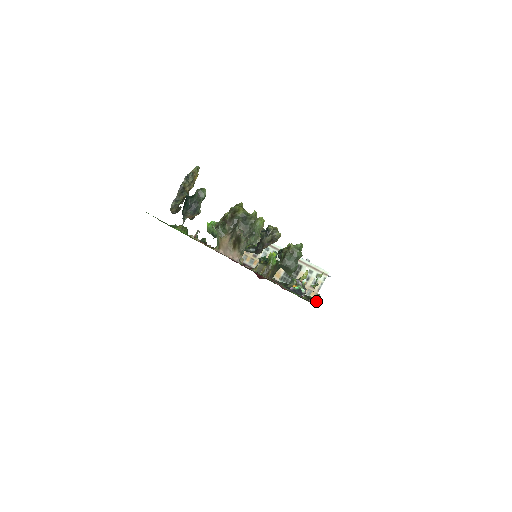
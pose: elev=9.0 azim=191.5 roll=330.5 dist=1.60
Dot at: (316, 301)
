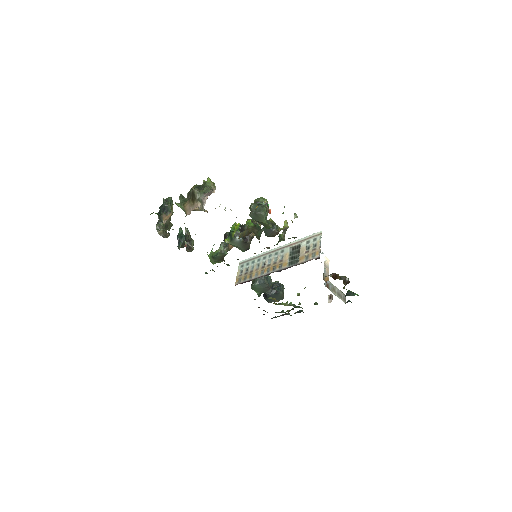
Dot at: occluded
